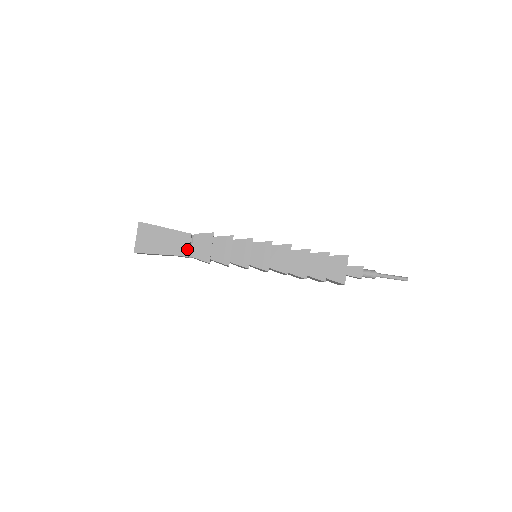
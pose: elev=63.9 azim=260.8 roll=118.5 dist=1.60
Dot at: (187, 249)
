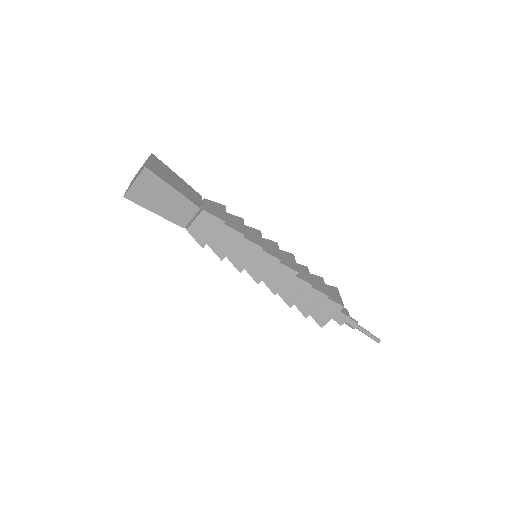
Dot at: (186, 221)
